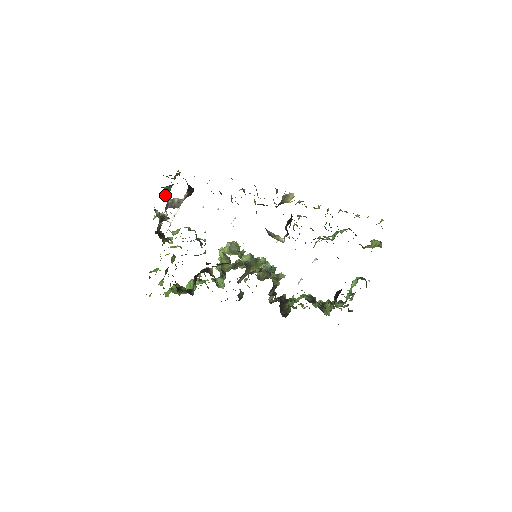
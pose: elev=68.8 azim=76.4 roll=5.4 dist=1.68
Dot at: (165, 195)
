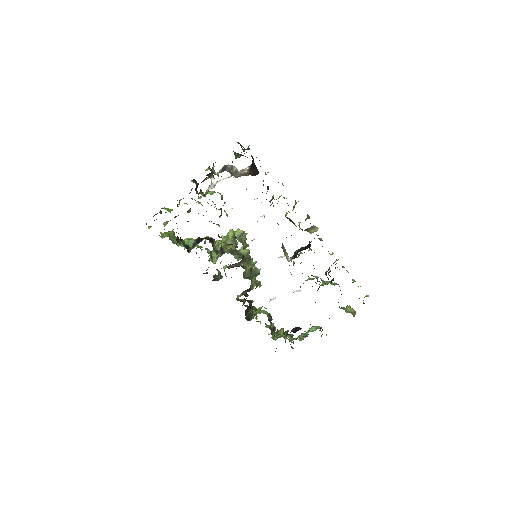
Dot at: occluded
